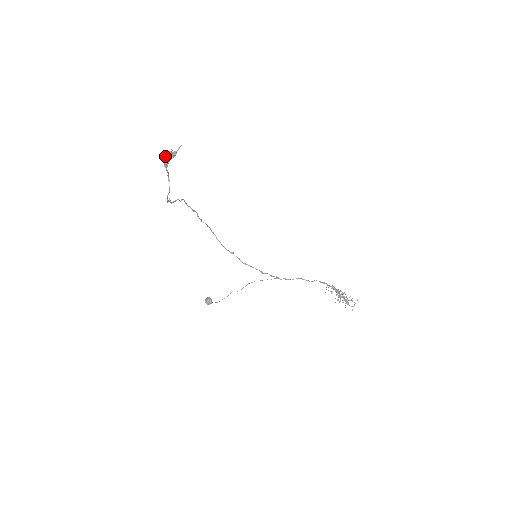
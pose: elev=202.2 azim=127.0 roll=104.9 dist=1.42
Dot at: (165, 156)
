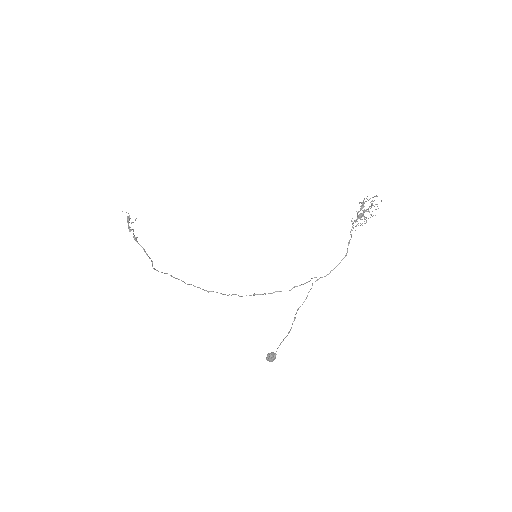
Dot at: (128, 228)
